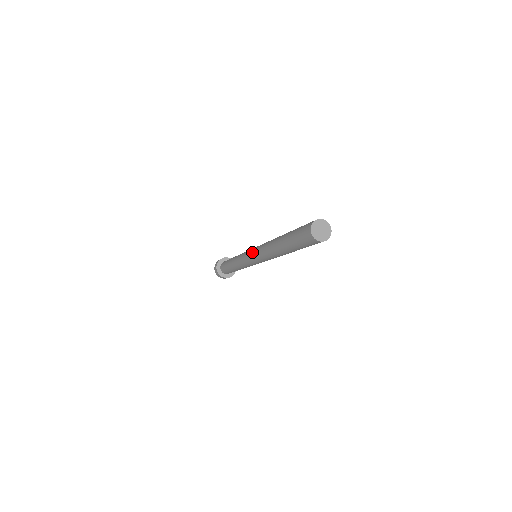
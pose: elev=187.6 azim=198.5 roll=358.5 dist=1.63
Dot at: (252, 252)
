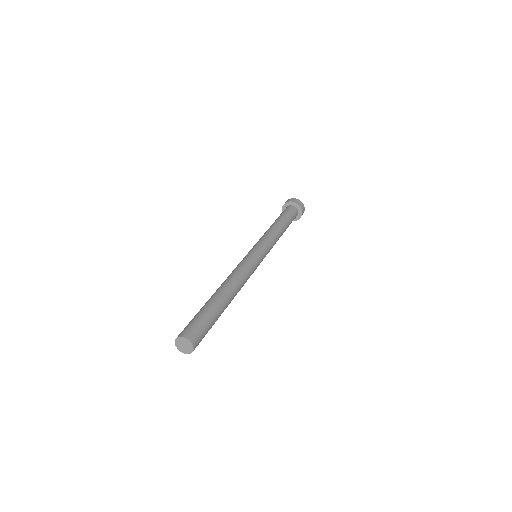
Dot at: occluded
